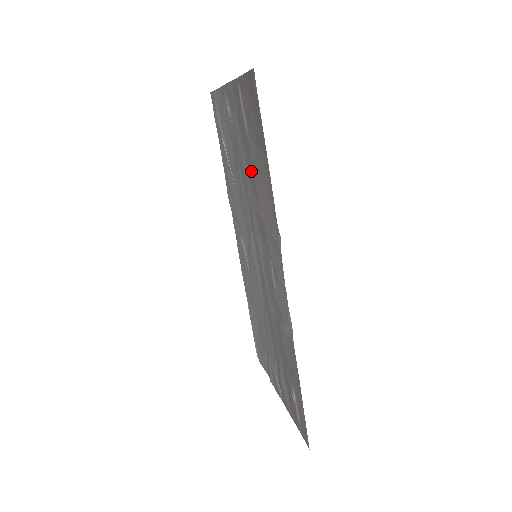
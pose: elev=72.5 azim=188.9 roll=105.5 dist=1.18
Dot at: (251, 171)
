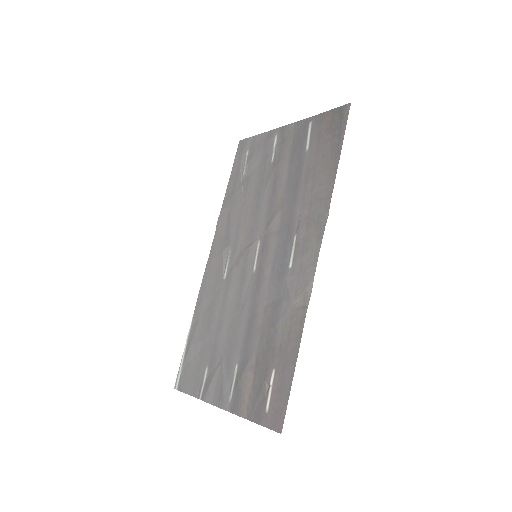
Dot at: (296, 179)
